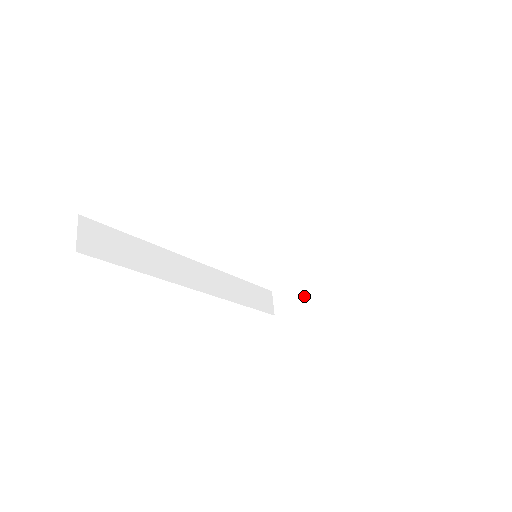
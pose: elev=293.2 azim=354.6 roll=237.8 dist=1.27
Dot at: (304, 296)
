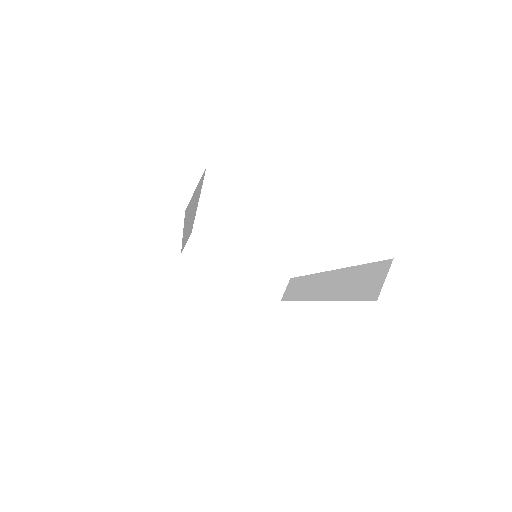
Dot at: (217, 260)
